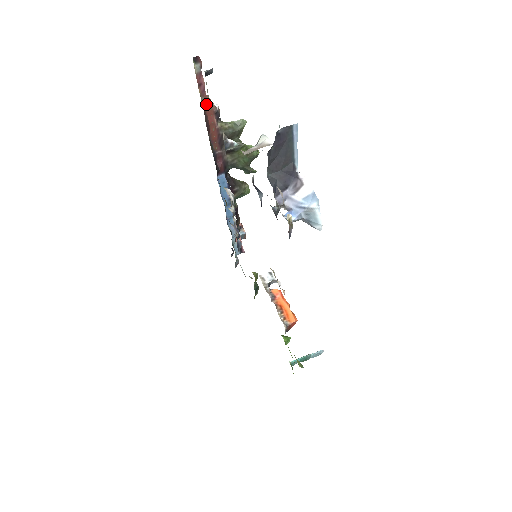
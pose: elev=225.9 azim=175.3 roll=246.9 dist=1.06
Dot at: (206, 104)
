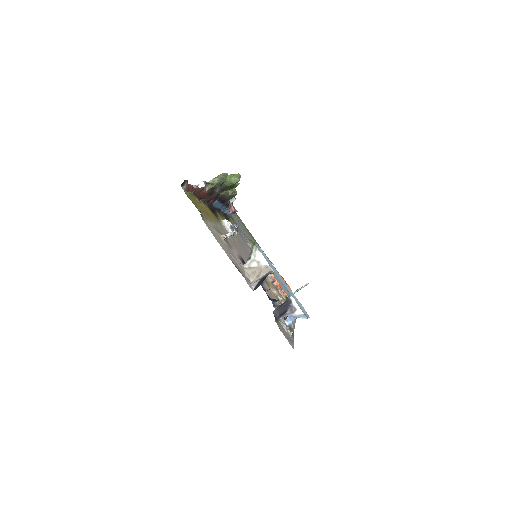
Dot at: (196, 191)
